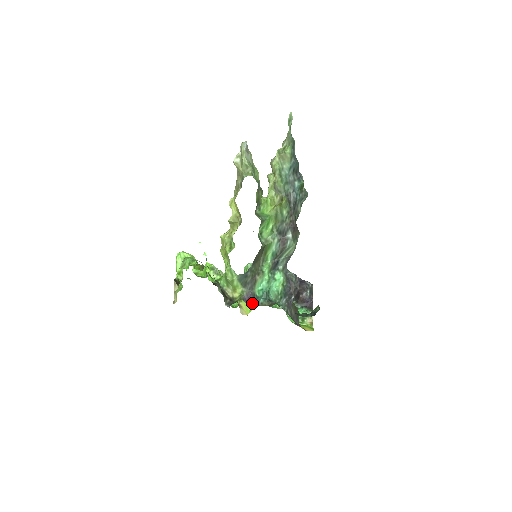
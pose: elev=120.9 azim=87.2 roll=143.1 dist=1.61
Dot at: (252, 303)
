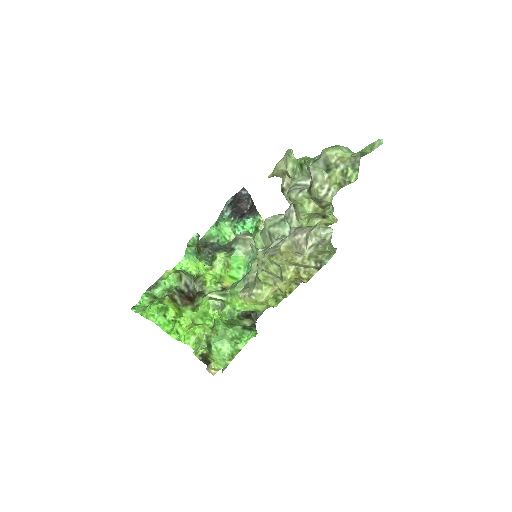
Dot at: occluded
